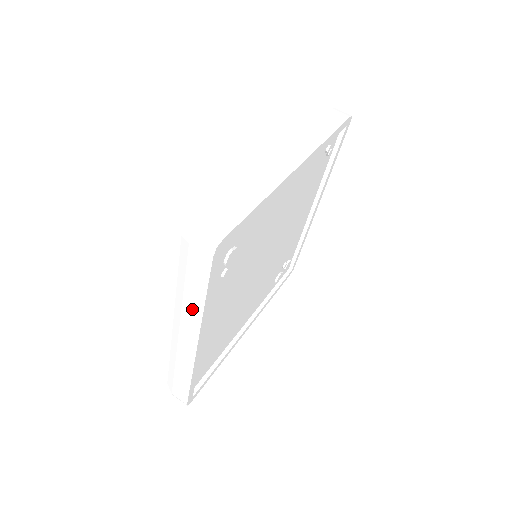
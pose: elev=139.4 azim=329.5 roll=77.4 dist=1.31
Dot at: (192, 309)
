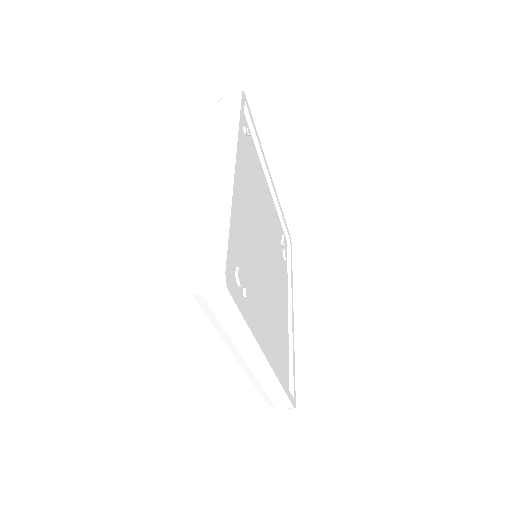
Dot at: (243, 339)
